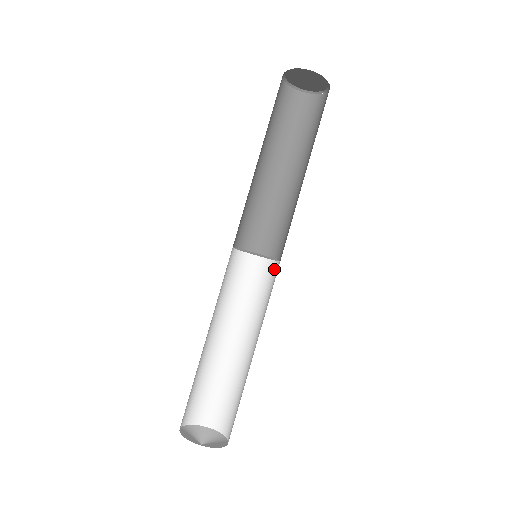
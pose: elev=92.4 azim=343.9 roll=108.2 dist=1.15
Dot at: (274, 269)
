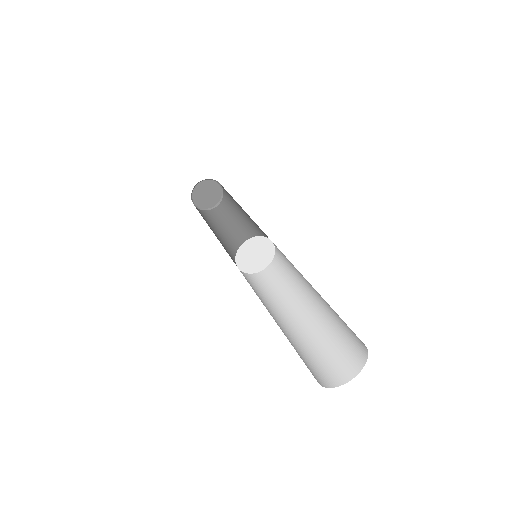
Dot at: (260, 276)
